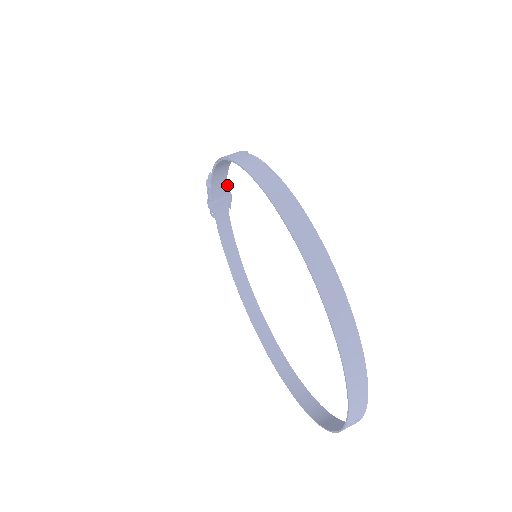
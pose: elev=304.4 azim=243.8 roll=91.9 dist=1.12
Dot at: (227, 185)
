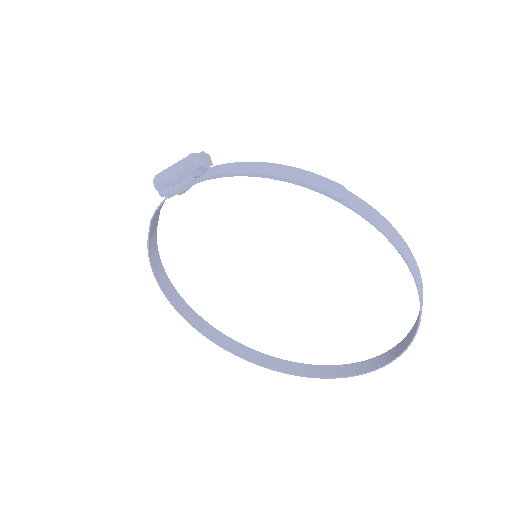
Dot at: occluded
